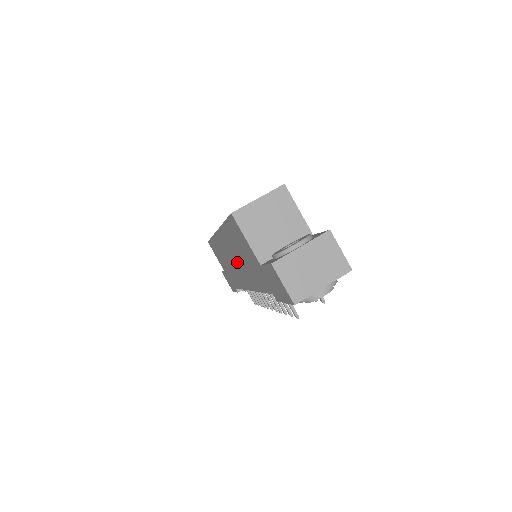
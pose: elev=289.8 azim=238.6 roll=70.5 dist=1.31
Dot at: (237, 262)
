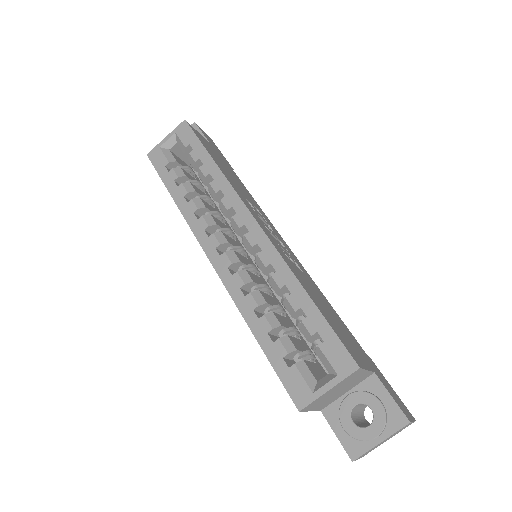
Dot at: occluded
